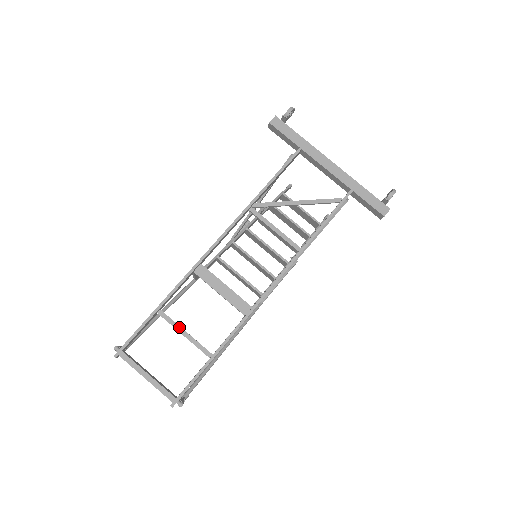
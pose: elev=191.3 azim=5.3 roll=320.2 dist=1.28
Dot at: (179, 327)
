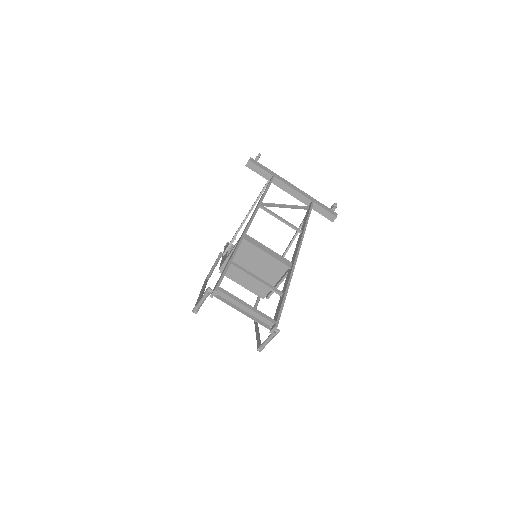
Dot at: (251, 273)
